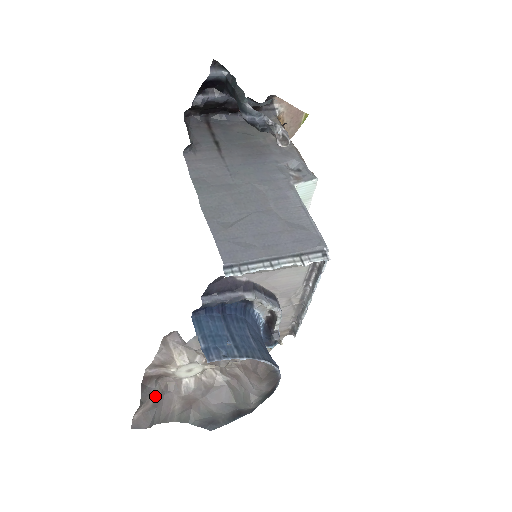
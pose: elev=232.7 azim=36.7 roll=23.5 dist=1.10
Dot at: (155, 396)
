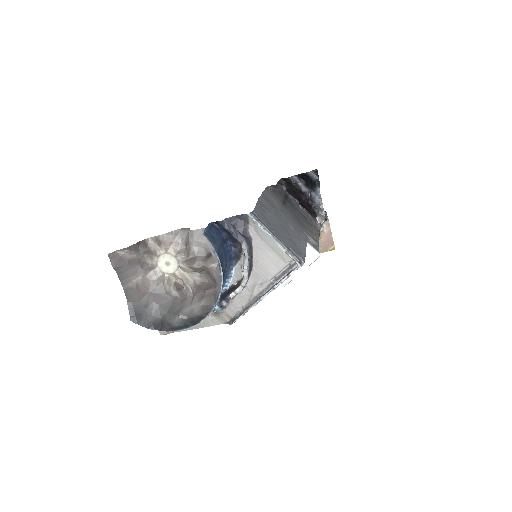
Dot at: (136, 257)
